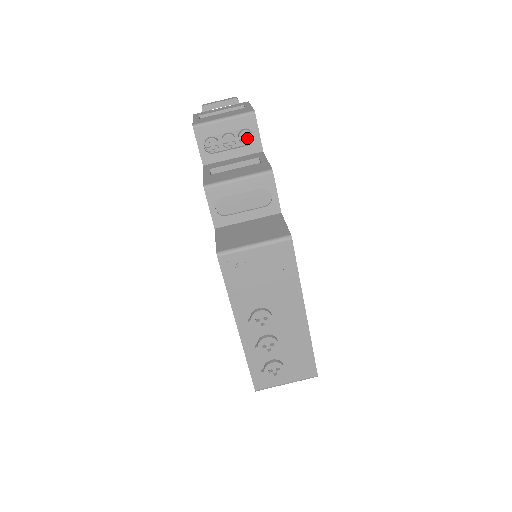
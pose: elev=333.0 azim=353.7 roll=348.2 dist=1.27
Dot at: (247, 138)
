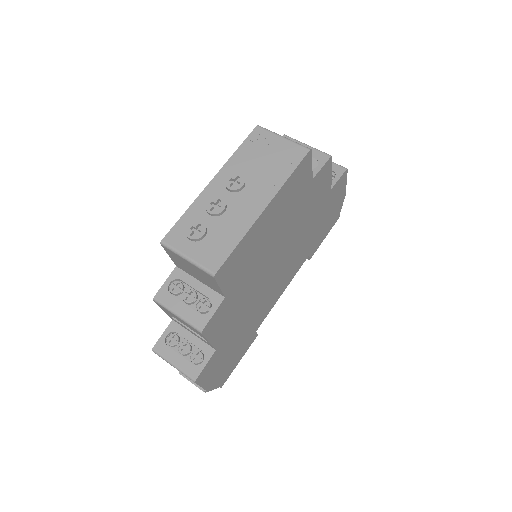
Dot at: occluded
